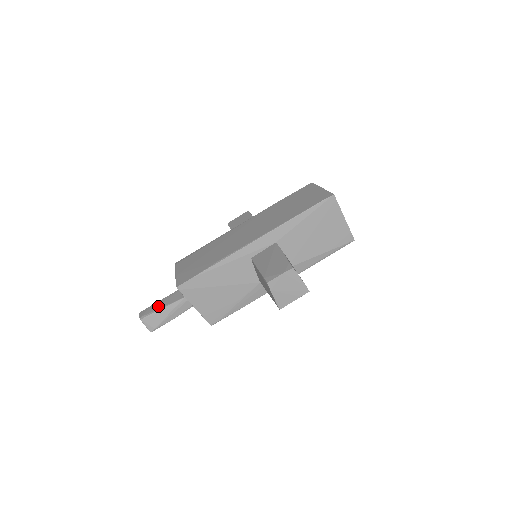
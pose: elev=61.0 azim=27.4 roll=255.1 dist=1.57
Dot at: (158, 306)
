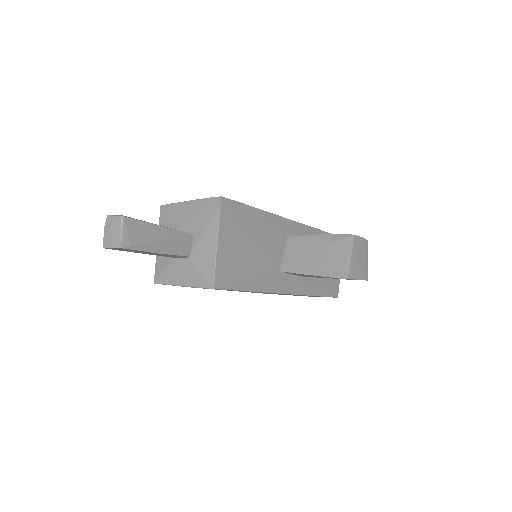
Dot at: occluded
